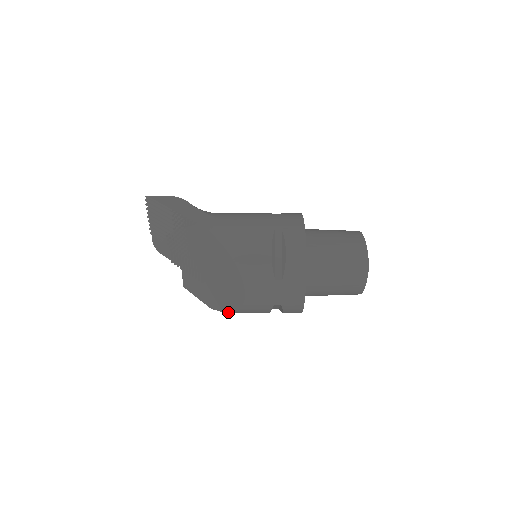
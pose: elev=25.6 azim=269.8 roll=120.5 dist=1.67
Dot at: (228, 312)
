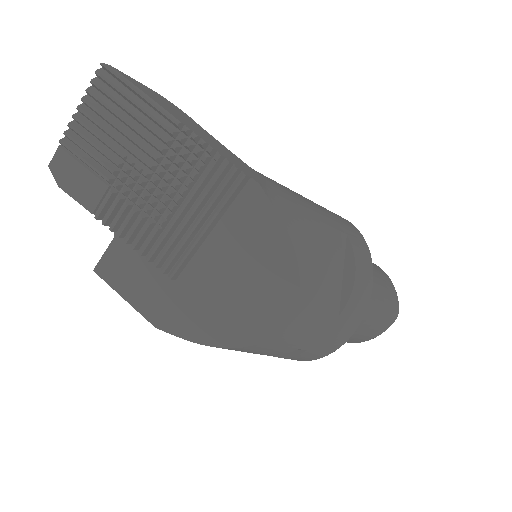
Dot at: (207, 344)
